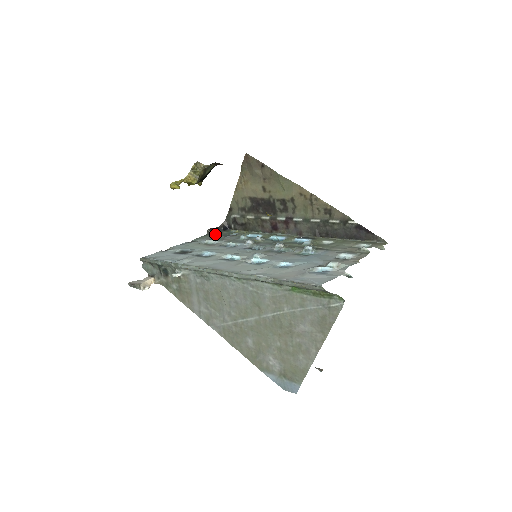
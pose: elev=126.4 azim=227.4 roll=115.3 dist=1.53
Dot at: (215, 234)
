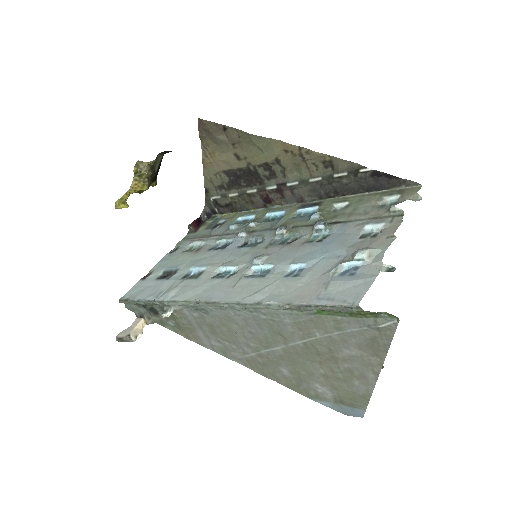
Dot at: (199, 229)
